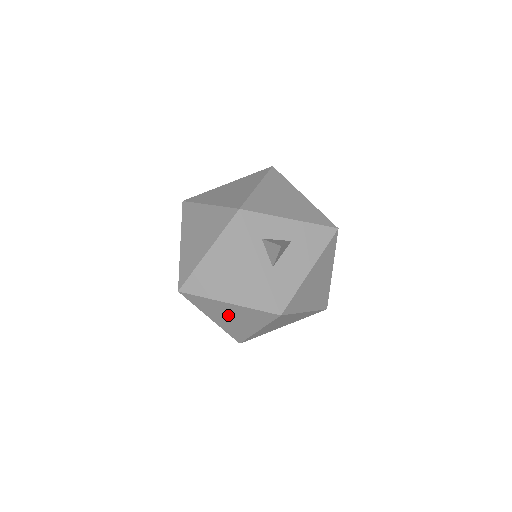
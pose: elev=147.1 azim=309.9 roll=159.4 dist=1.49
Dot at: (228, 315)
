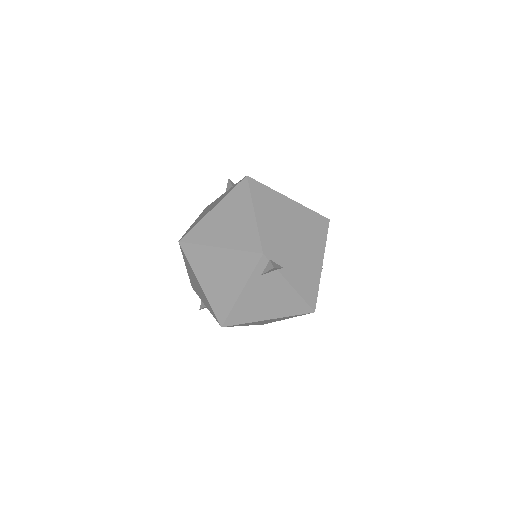
Dot at: (224, 223)
